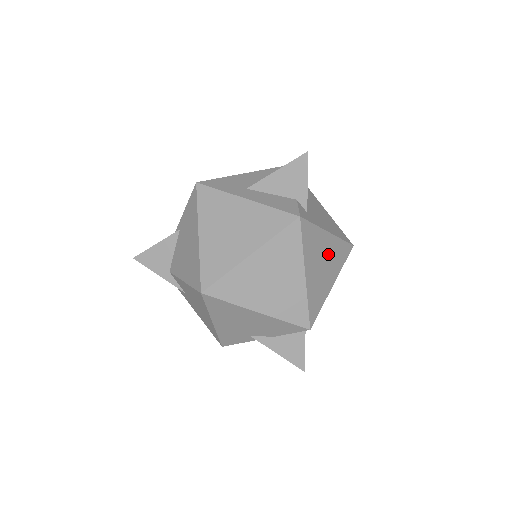
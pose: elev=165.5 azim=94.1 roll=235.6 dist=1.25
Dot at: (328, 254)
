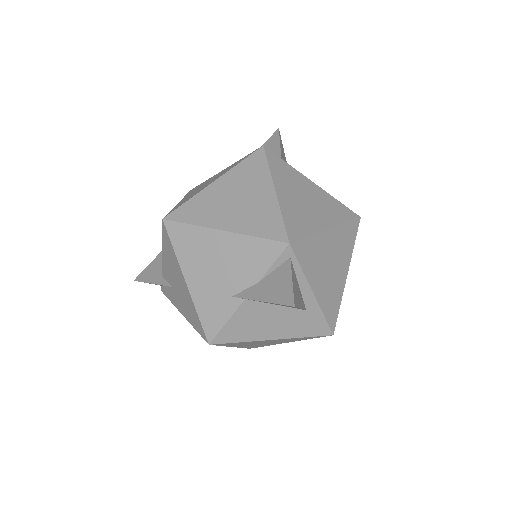
Dot at: (314, 197)
